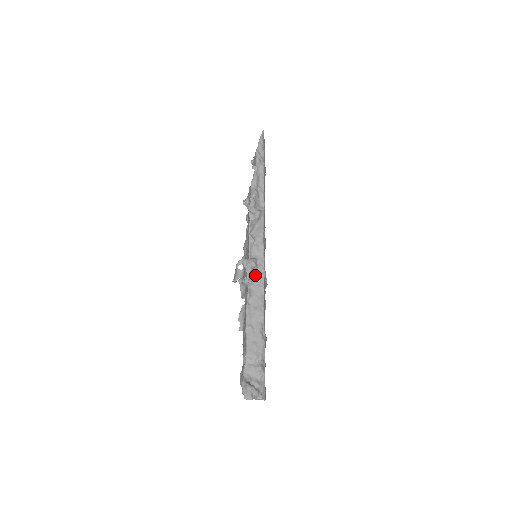
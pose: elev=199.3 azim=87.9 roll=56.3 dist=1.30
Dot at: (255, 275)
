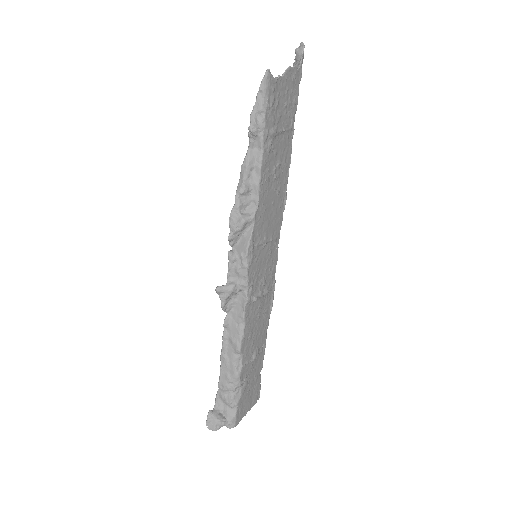
Dot at: (236, 300)
